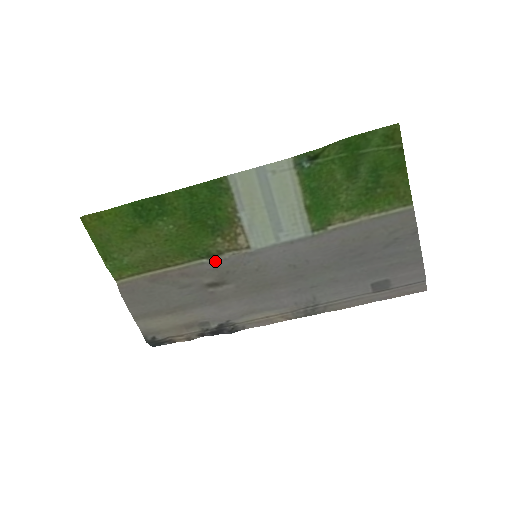
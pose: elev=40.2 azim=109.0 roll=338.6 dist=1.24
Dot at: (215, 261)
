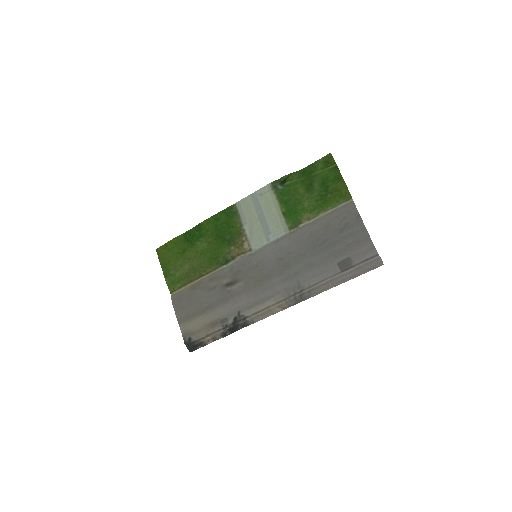
Dot at: (231, 265)
